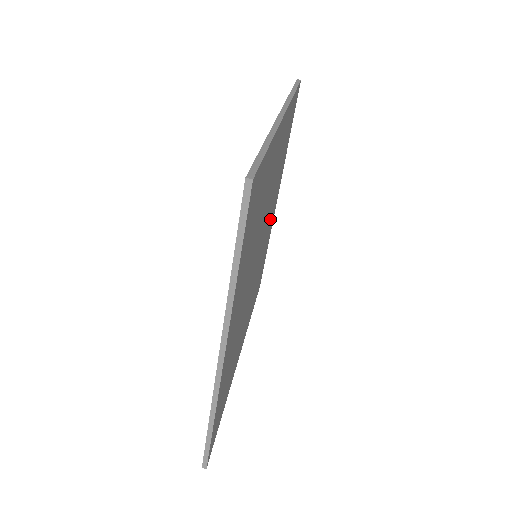
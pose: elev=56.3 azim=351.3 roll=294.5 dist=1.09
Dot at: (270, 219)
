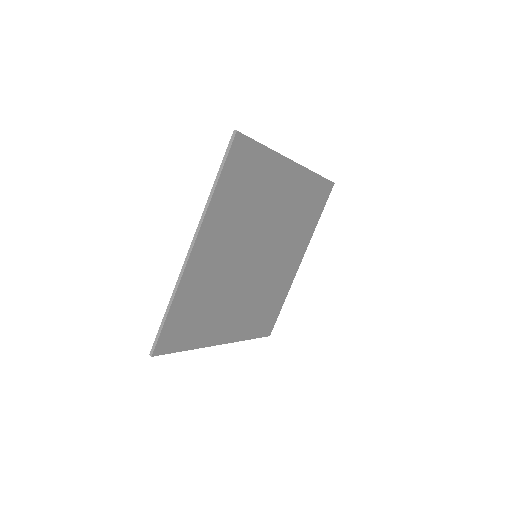
Dot at: (284, 260)
